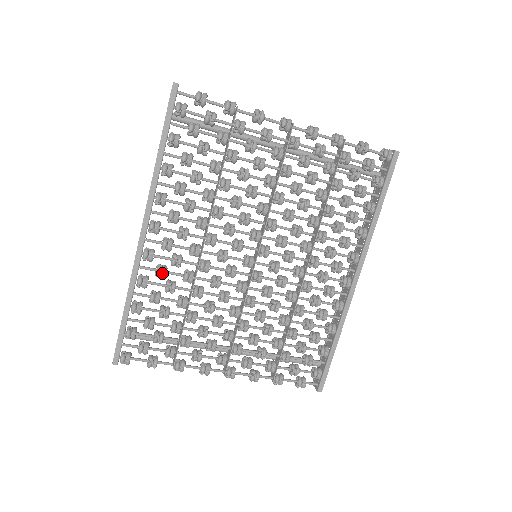
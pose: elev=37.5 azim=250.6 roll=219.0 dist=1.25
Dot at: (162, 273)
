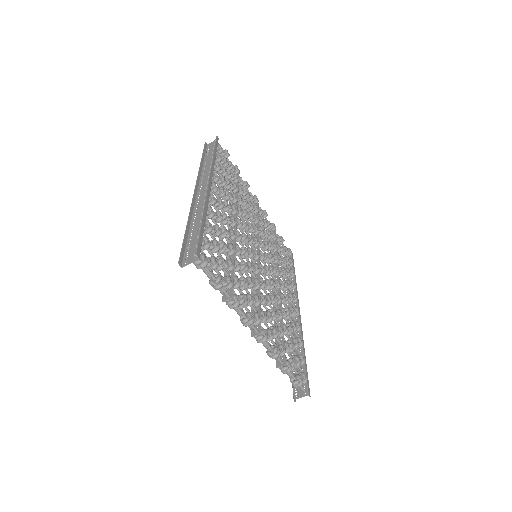
Dot at: (222, 215)
